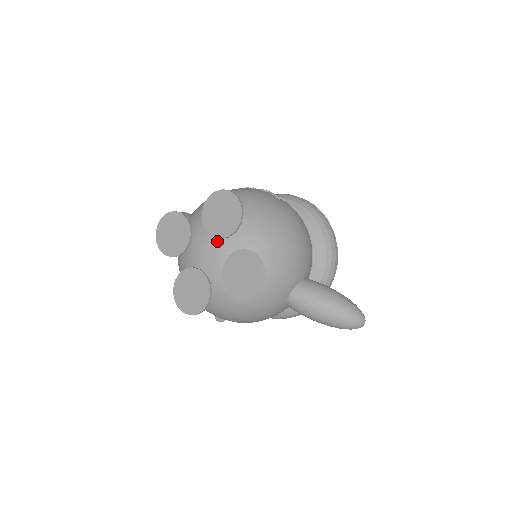
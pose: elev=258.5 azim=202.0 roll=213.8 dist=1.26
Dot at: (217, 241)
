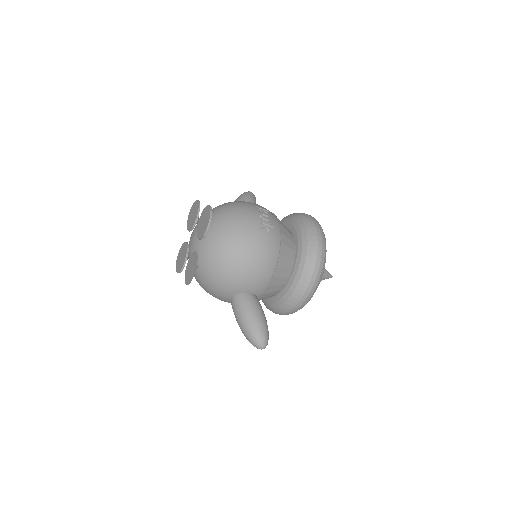
Dot at: (197, 237)
